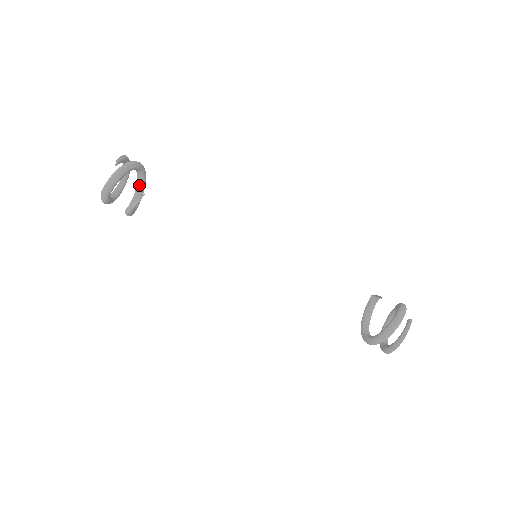
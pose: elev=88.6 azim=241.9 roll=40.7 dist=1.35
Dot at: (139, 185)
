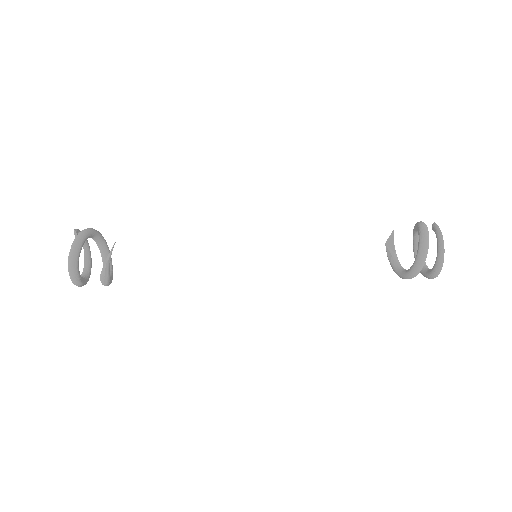
Dot at: occluded
